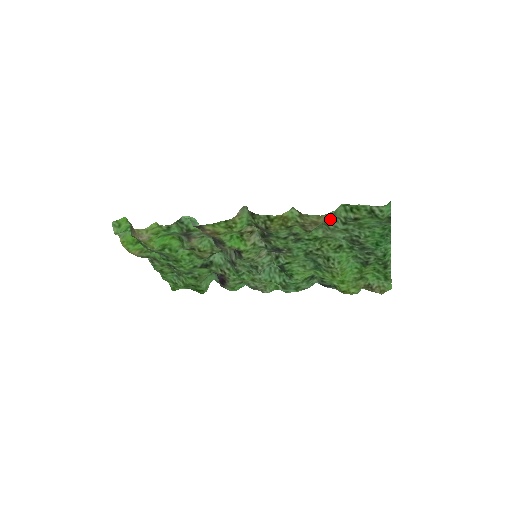
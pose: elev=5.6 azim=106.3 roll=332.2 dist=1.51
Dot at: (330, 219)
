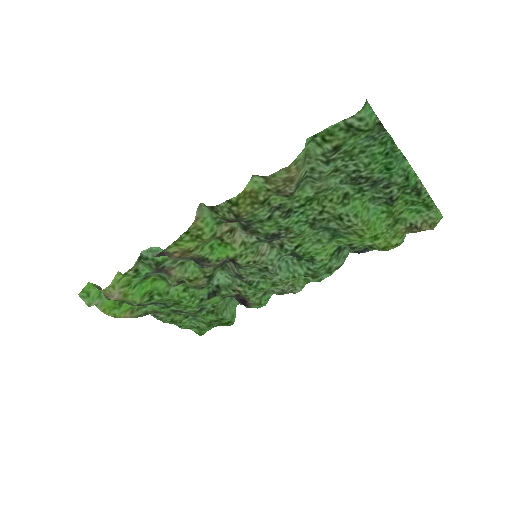
Dot at: (308, 167)
